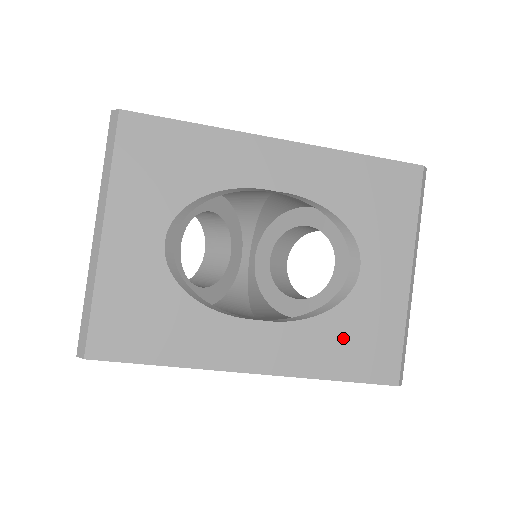
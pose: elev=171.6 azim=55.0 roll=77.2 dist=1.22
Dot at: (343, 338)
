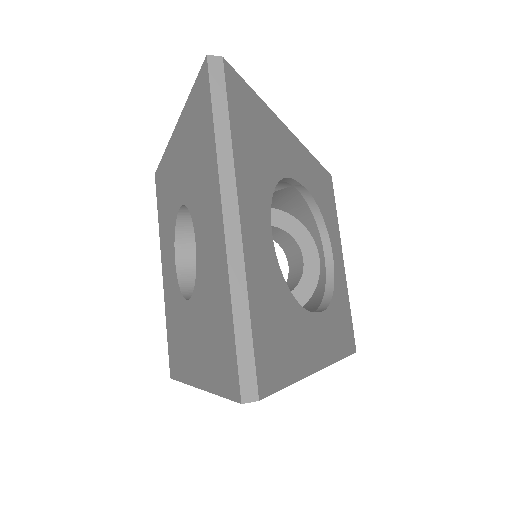
Dot at: (340, 319)
